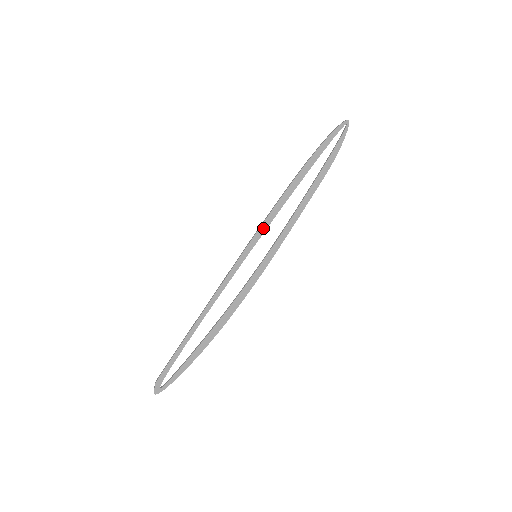
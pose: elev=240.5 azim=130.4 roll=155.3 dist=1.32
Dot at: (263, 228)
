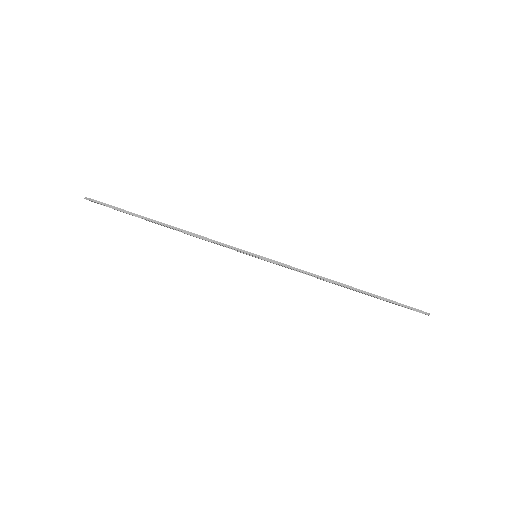
Dot at: occluded
